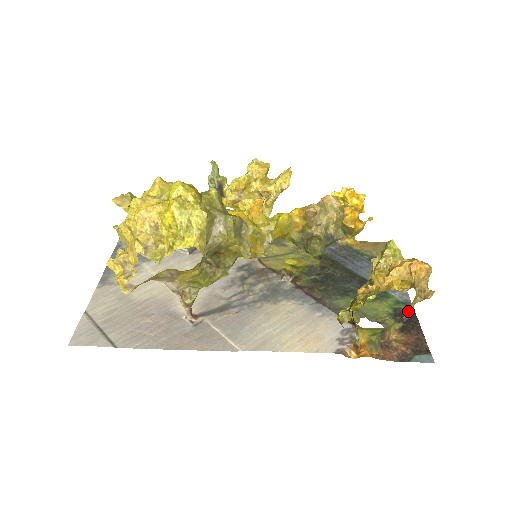
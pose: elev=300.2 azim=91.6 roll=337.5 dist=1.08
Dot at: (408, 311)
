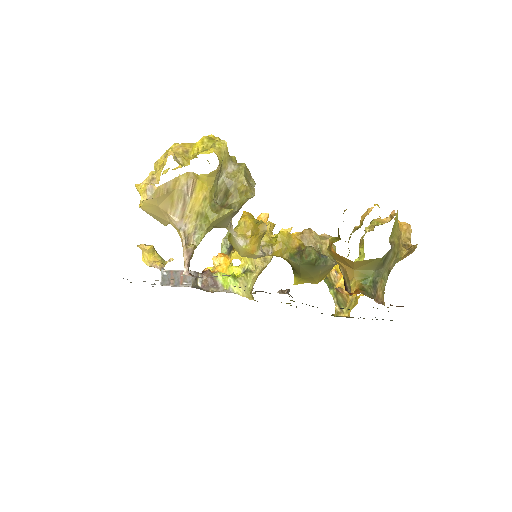
Dot at: (393, 237)
